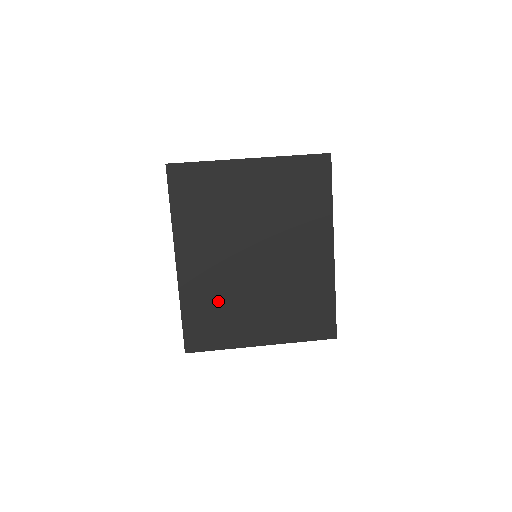
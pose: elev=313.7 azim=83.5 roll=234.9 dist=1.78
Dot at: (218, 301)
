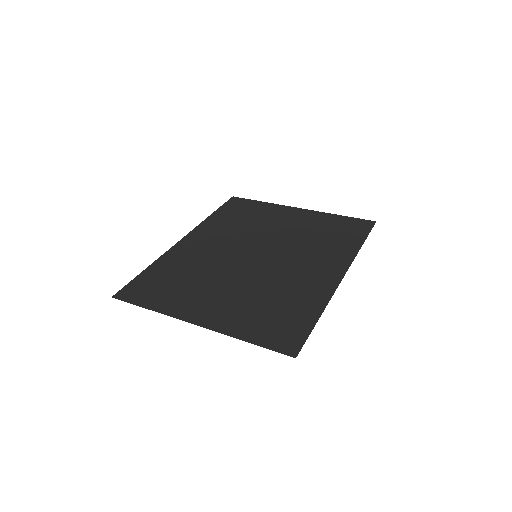
Dot at: (189, 272)
